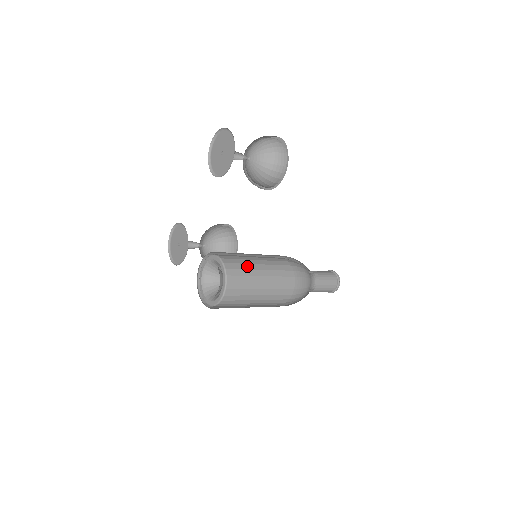
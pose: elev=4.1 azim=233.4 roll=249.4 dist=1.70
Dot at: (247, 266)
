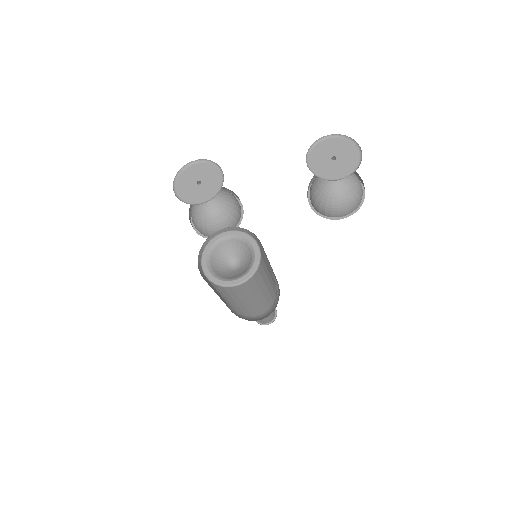
Dot at: (266, 270)
